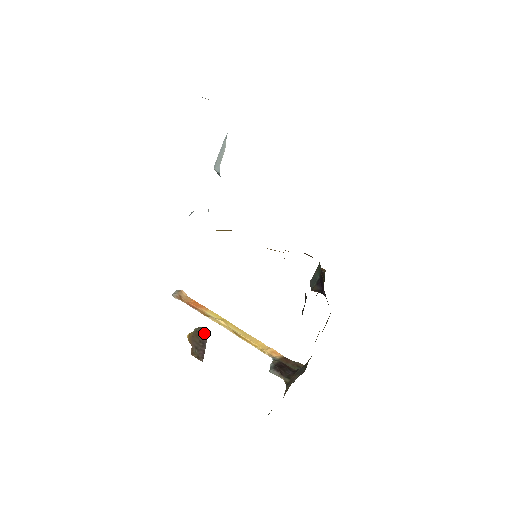
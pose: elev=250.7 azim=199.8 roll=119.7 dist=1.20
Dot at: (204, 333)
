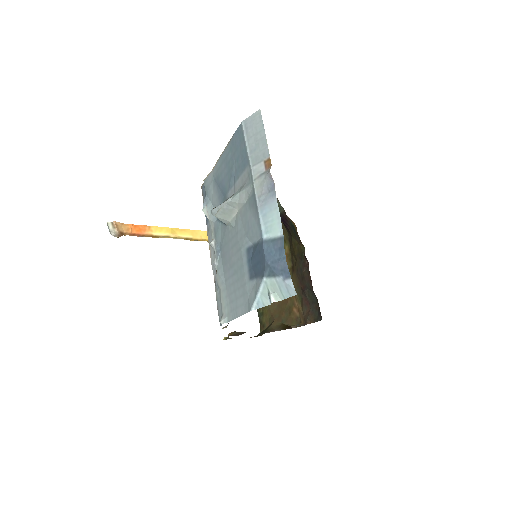
Dot at: occluded
